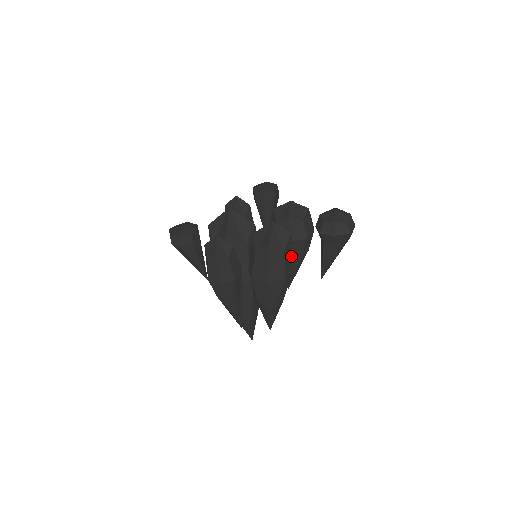
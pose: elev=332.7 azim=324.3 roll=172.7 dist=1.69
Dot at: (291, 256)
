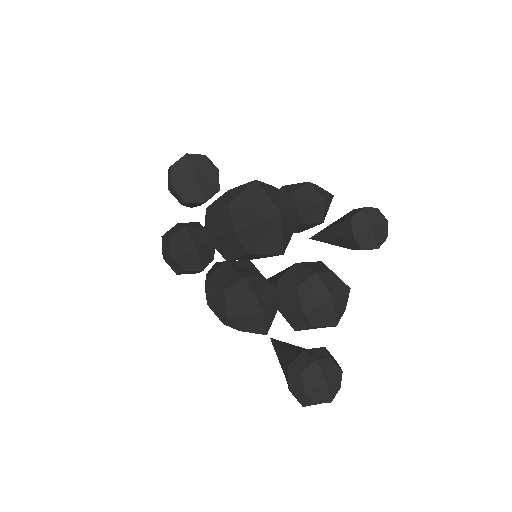
Dot at: occluded
